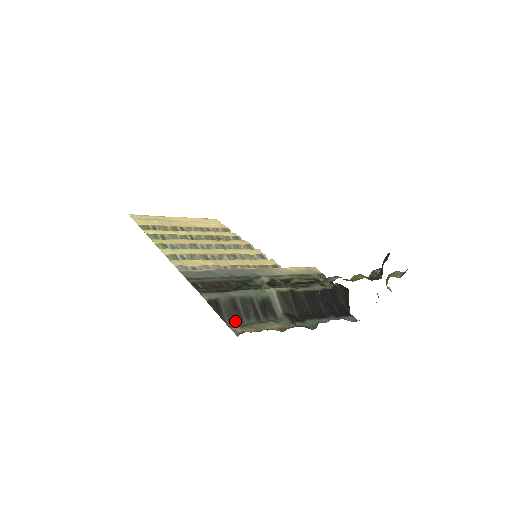
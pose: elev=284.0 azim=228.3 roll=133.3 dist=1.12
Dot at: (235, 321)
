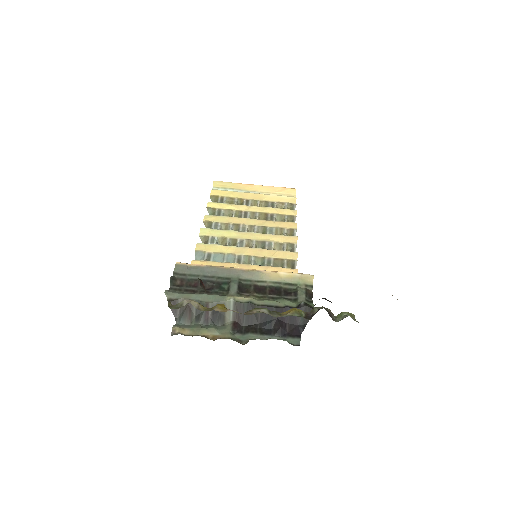
Dot at: (184, 321)
